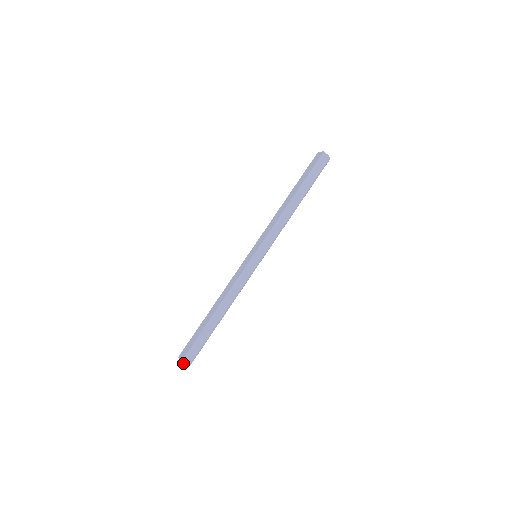
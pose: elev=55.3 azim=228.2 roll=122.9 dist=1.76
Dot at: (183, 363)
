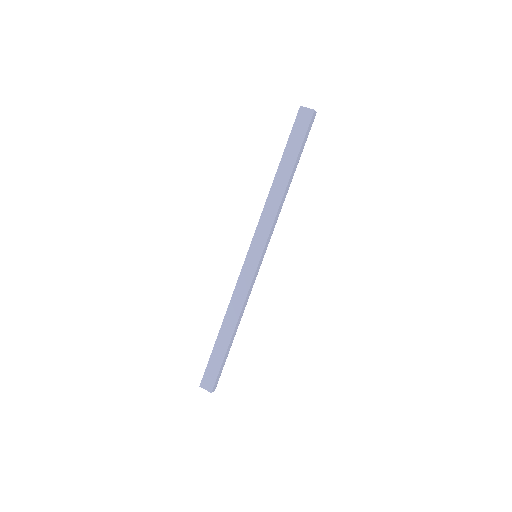
Dot at: occluded
